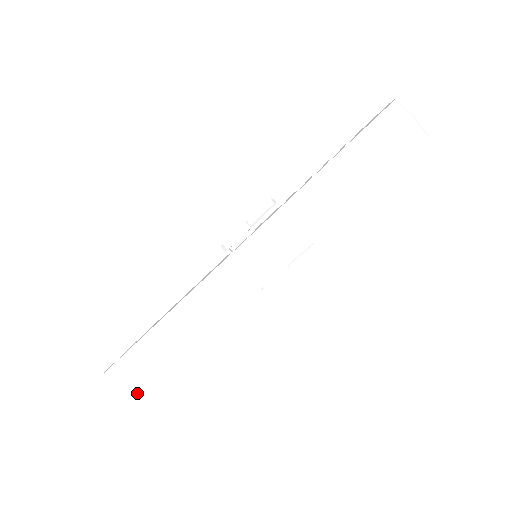
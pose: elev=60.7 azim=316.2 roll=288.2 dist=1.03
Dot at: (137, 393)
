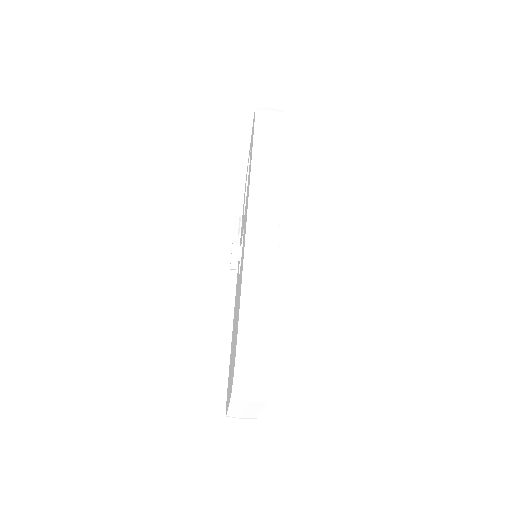
Dot at: (273, 333)
